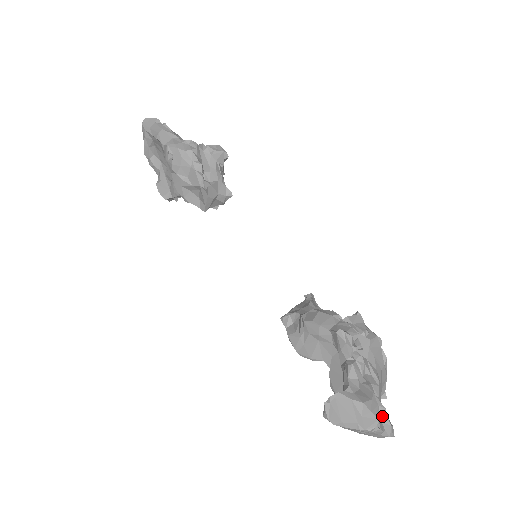
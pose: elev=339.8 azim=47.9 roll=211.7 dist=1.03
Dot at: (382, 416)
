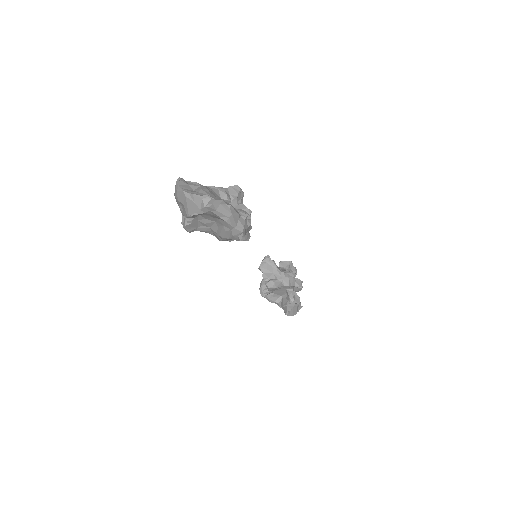
Dot at: occluded
